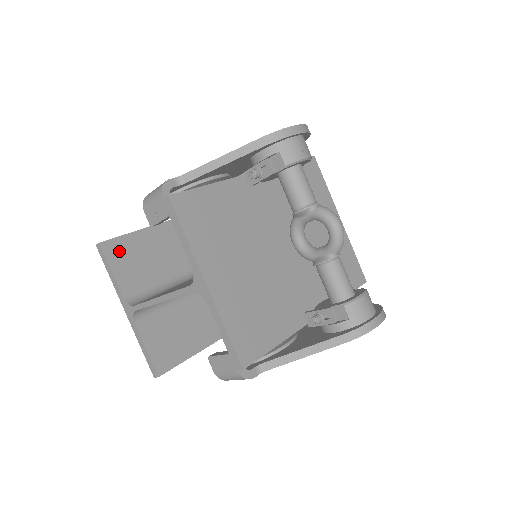
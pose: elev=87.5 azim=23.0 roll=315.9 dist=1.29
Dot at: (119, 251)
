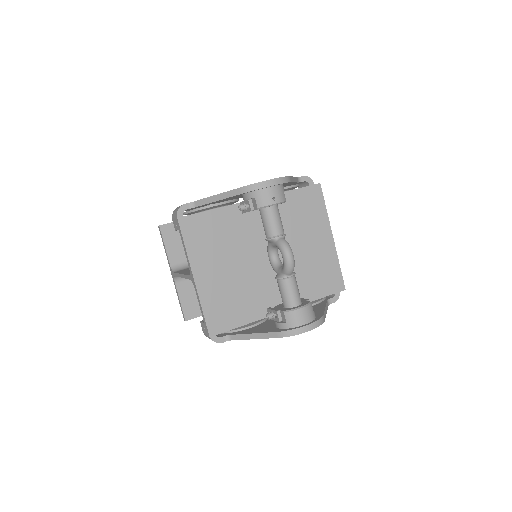
Dot at: (172, 232)
